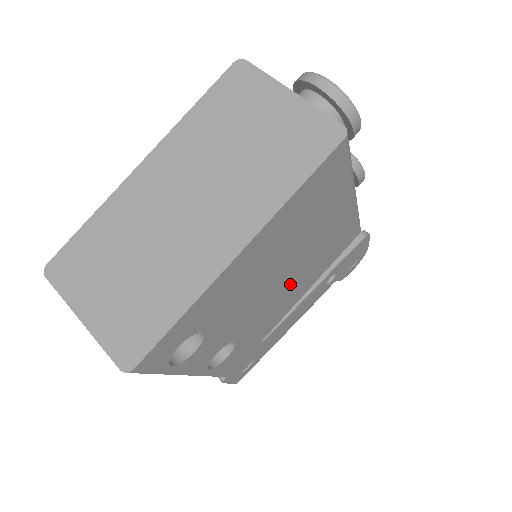
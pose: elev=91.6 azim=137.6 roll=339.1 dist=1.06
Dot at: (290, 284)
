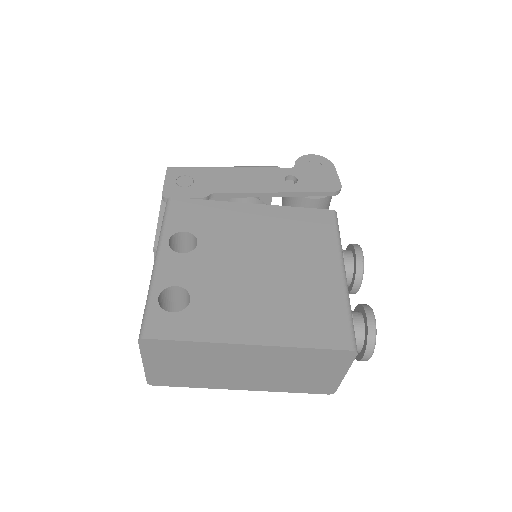
Dot at: occluded
